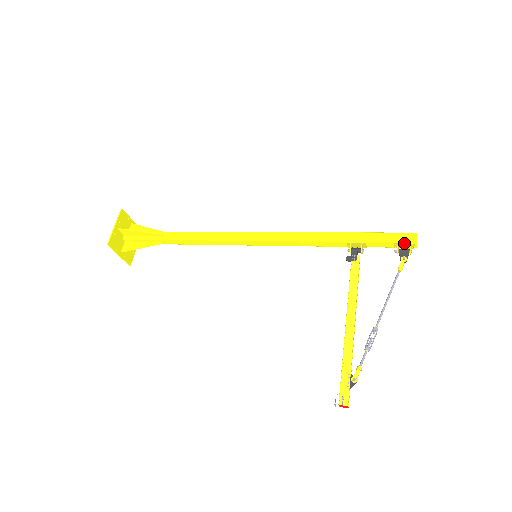
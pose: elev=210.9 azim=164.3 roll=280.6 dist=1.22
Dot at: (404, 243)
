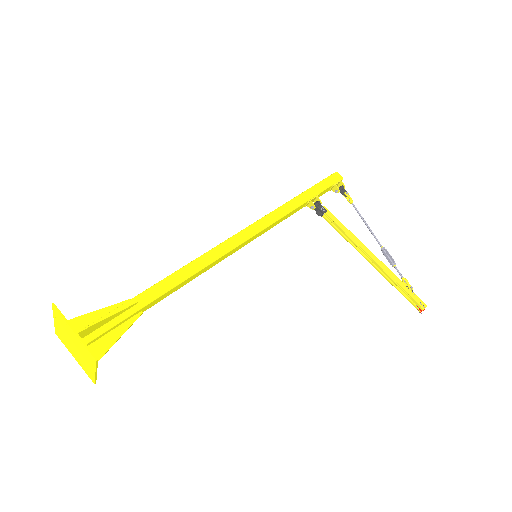
Dot at: (338, 182)
